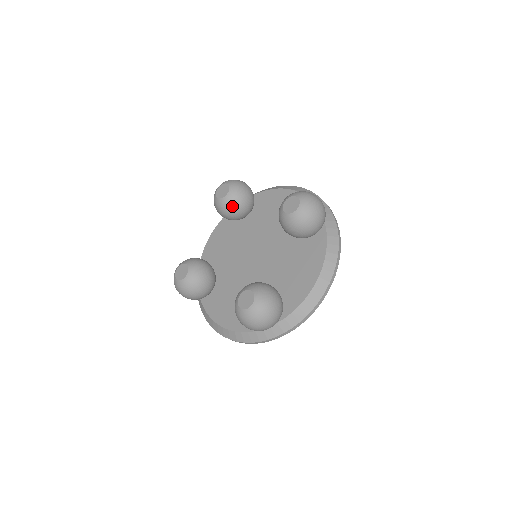
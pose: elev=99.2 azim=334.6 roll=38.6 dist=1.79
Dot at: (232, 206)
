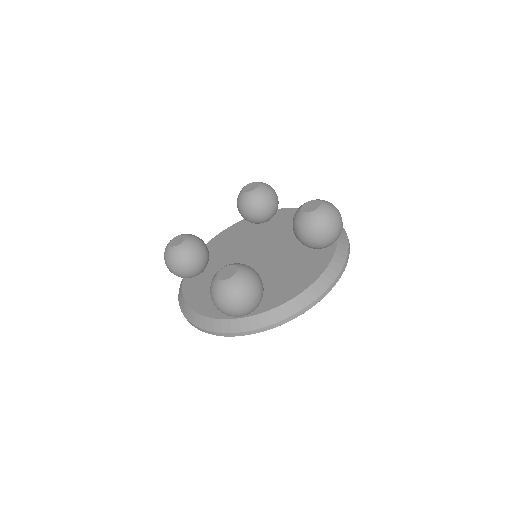
Dot at: (253, 202)
